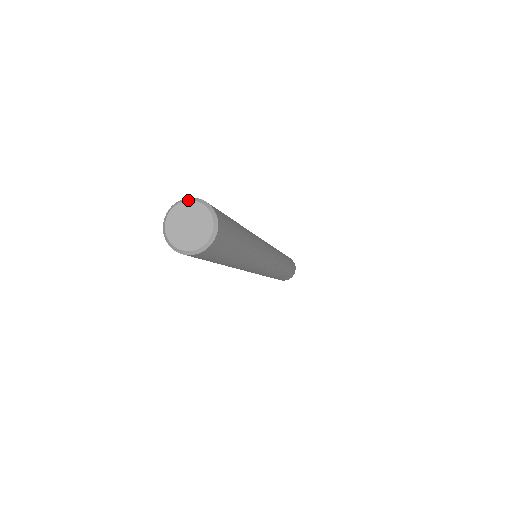
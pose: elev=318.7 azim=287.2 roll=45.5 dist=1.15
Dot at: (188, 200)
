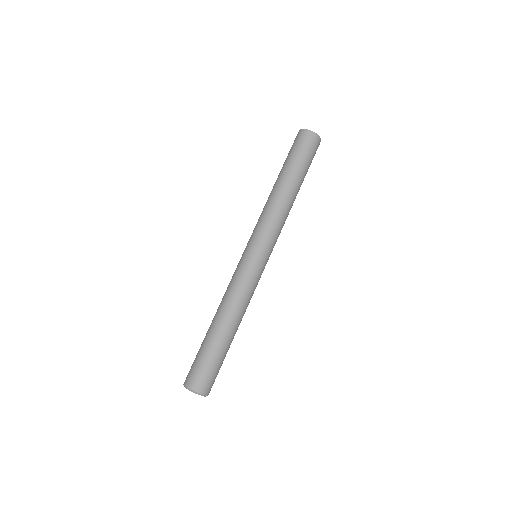
Dot at: occluded
